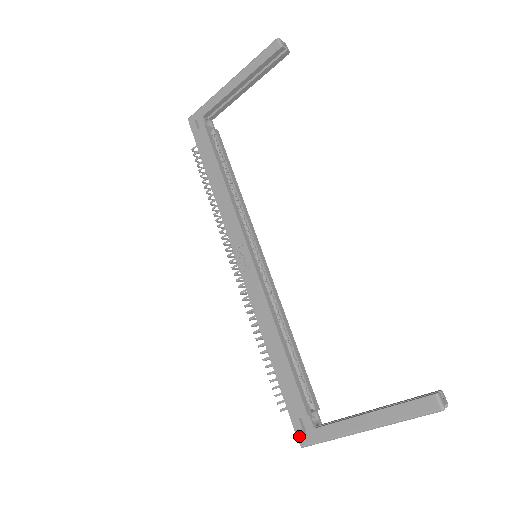
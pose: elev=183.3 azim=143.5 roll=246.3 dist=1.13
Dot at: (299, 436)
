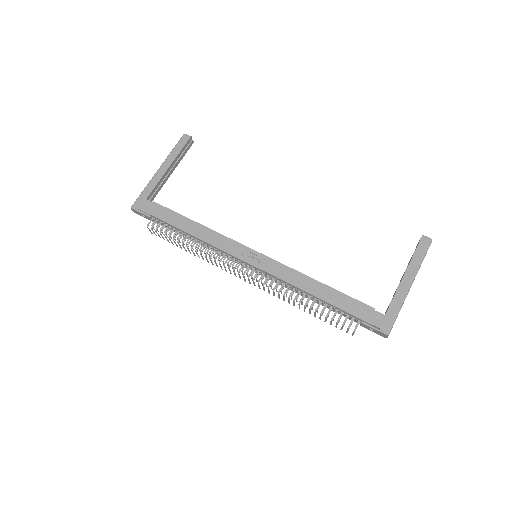
Dot at: (381, 330)
